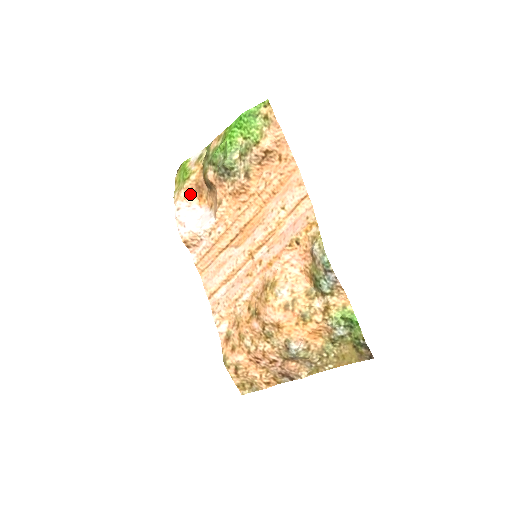
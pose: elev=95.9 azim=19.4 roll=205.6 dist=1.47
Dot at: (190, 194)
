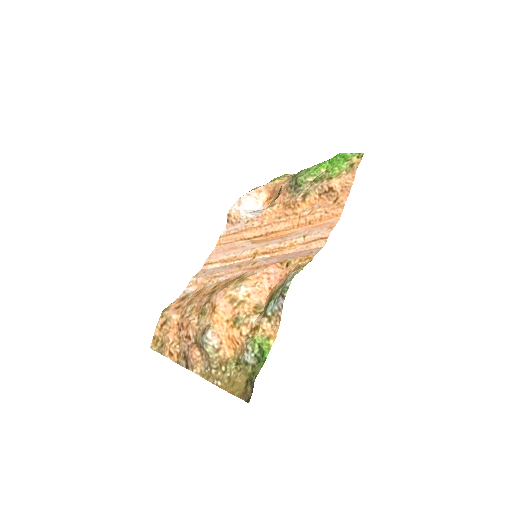
Dot at: (265, 191)
